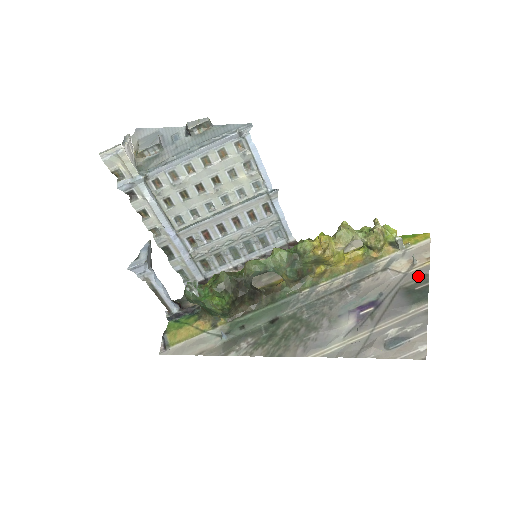
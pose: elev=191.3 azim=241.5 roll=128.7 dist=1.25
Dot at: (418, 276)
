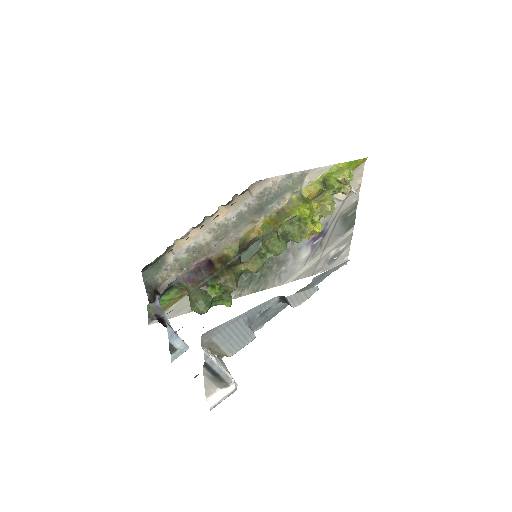
Dot at: (352, 204)
